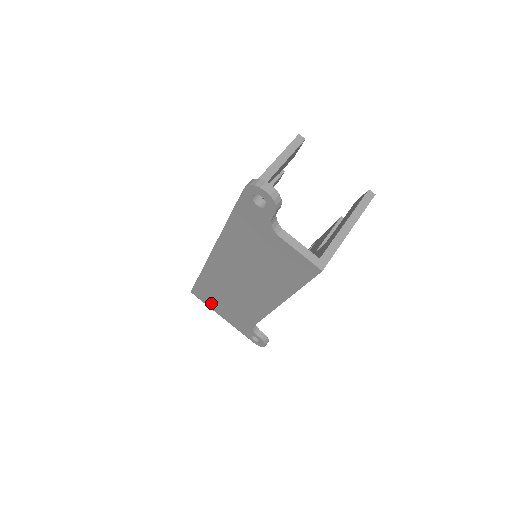
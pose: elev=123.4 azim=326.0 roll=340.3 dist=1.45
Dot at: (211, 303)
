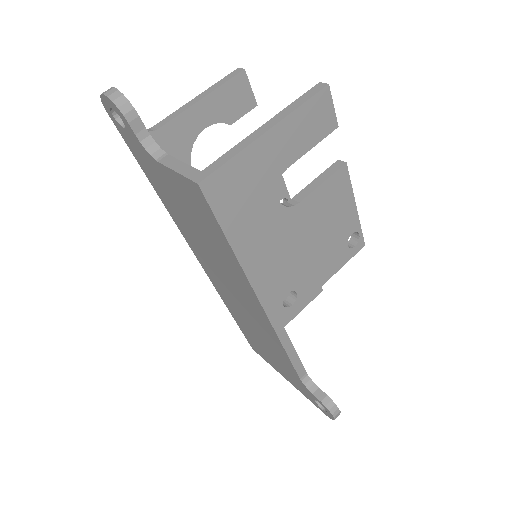
Dot at: (266, 357)
